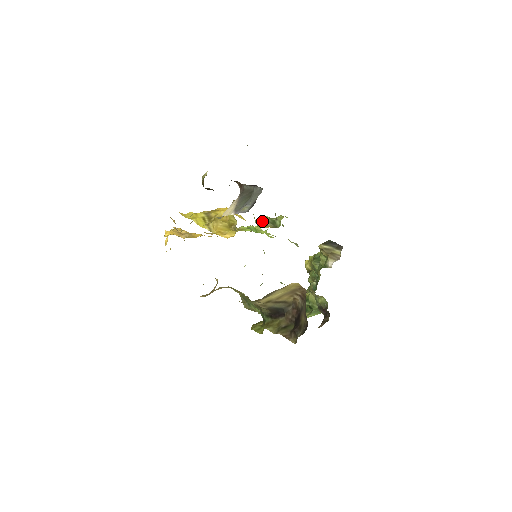
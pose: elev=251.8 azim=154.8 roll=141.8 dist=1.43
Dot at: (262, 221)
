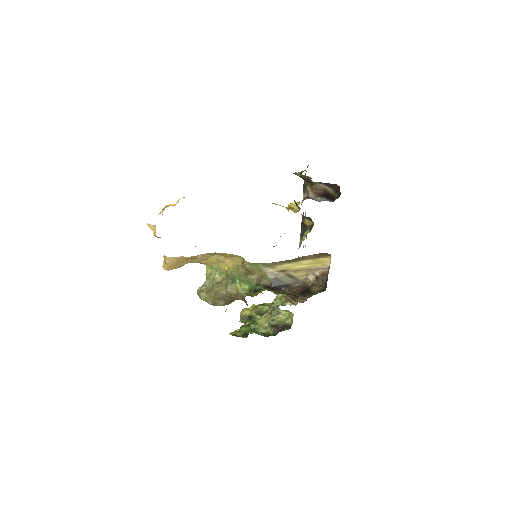
Dot at: occluded
